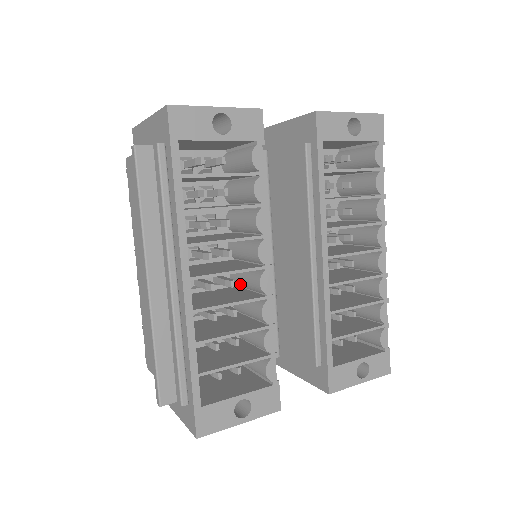
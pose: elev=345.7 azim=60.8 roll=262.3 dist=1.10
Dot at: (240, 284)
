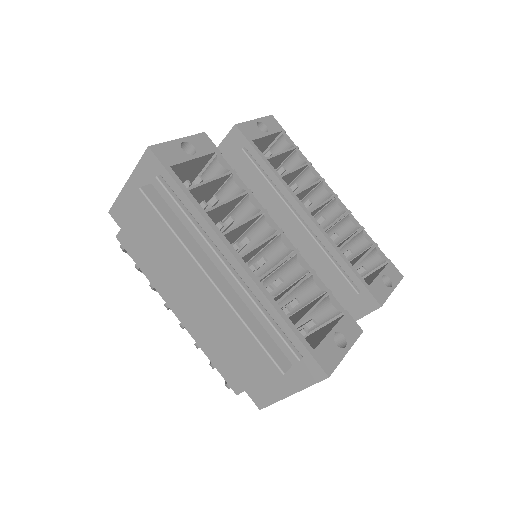
Dot at: (265, 269)
